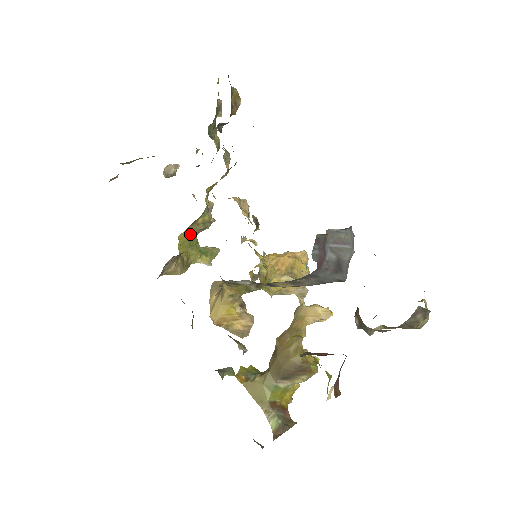
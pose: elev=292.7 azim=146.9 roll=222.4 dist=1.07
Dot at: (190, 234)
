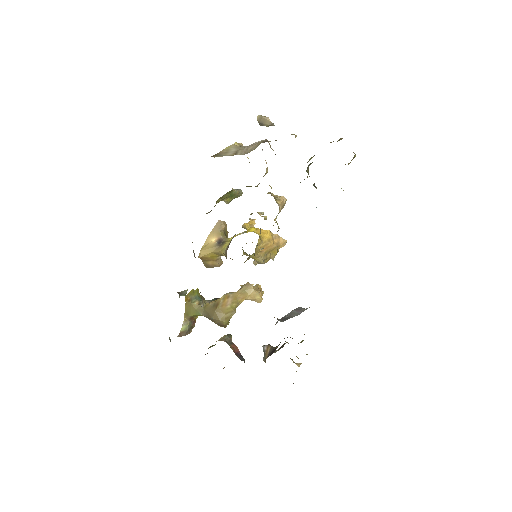
Dot at: occluded
